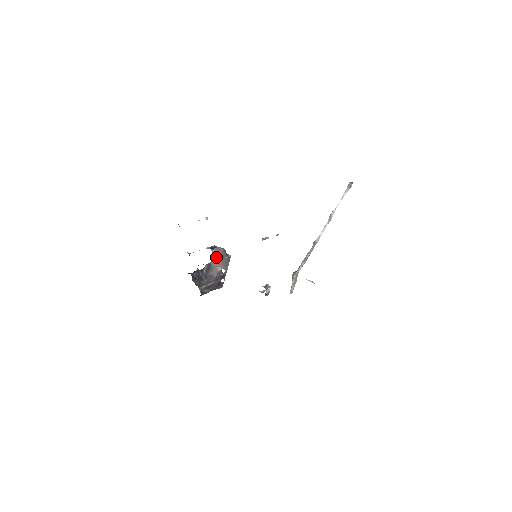
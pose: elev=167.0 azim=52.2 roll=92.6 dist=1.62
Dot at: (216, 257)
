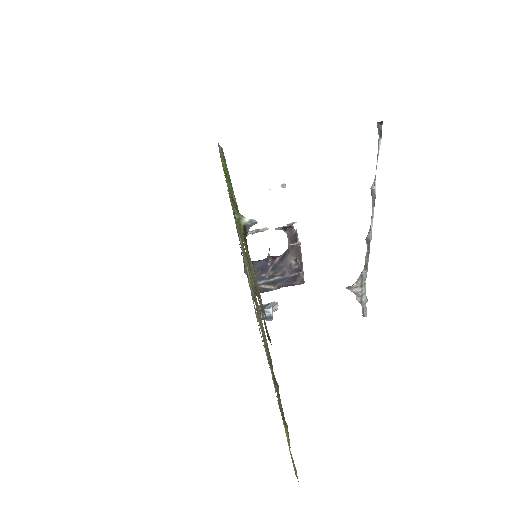
Dot at: (289, 241)
